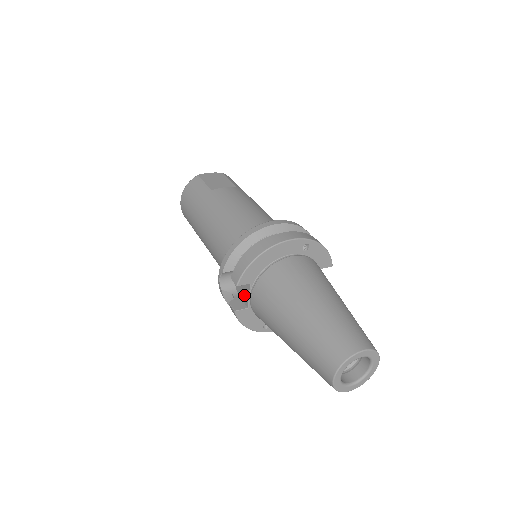
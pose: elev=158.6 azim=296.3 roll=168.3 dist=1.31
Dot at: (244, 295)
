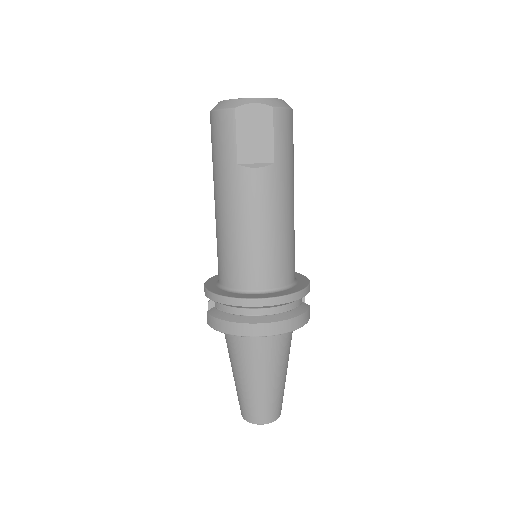
Dot at: occluded
